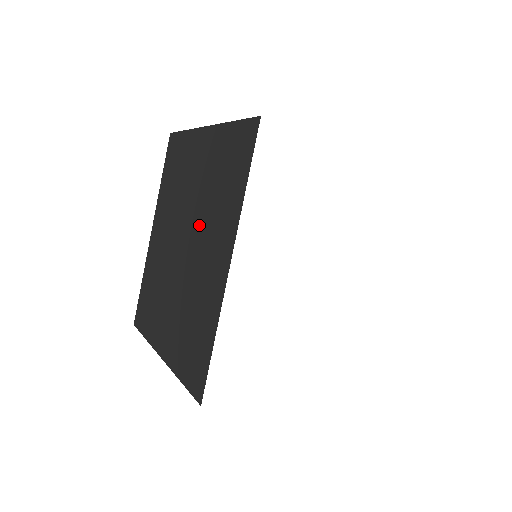
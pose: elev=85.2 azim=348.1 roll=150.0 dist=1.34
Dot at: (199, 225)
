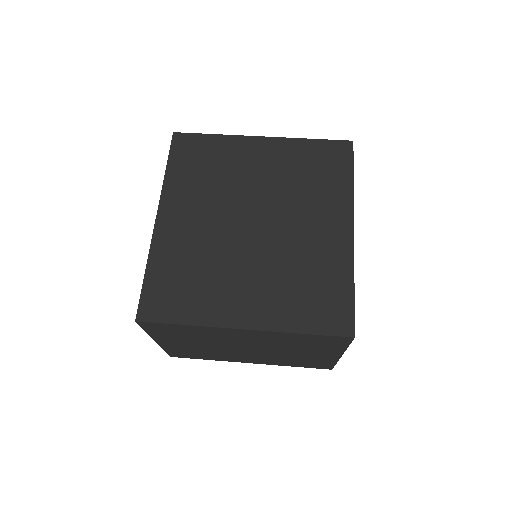
Dot at: (284, 206)
